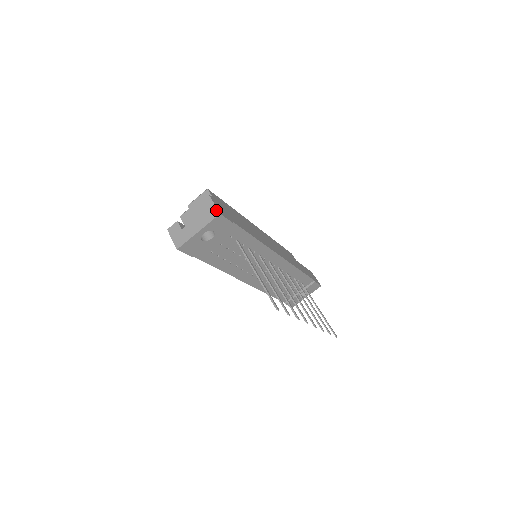
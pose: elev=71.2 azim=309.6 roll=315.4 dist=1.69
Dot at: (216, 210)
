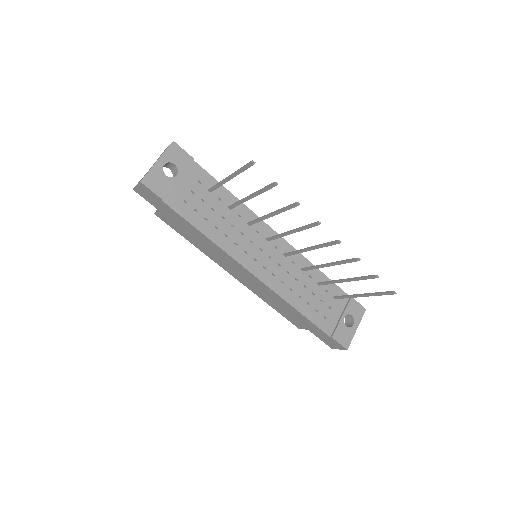
Dot at: occluded
